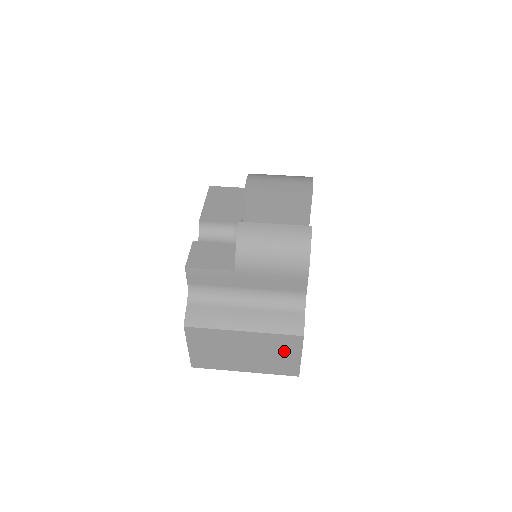
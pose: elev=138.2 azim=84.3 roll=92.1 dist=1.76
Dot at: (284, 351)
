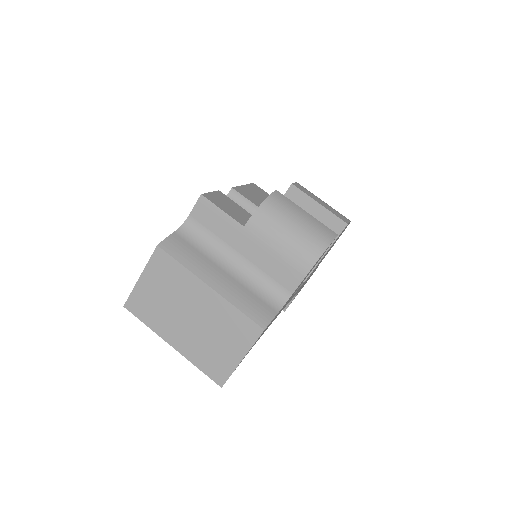
Dot at: (231, 340)
